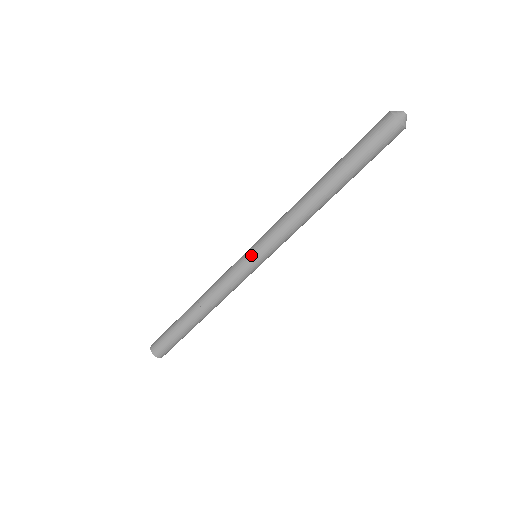
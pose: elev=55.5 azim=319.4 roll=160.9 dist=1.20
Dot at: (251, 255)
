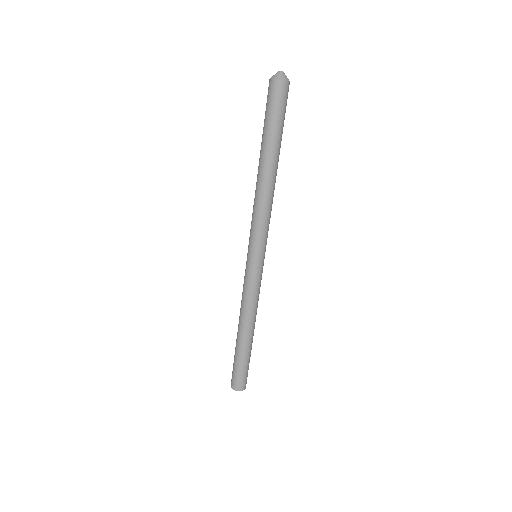
Dot at: occluded
